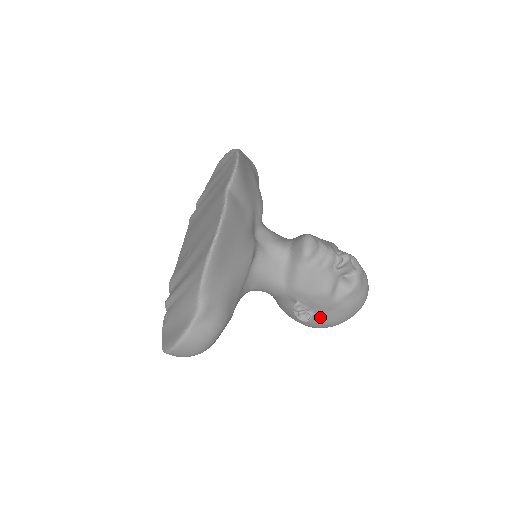
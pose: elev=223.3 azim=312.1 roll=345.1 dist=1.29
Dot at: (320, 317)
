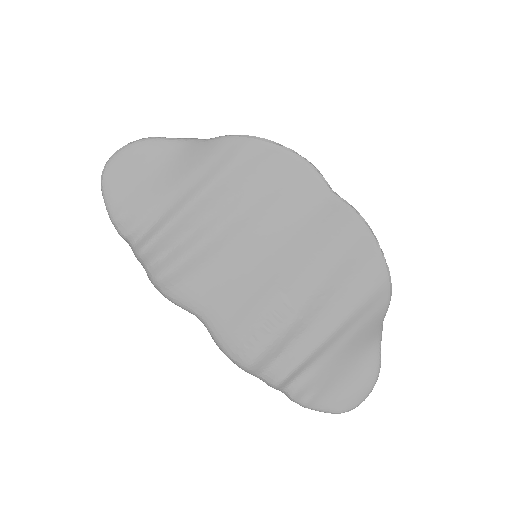
Dot at: occluded
